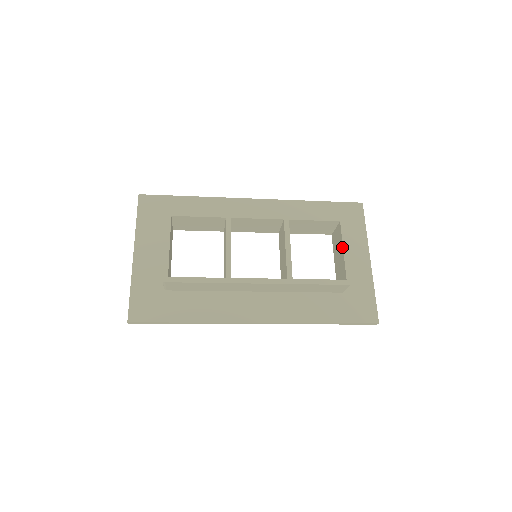
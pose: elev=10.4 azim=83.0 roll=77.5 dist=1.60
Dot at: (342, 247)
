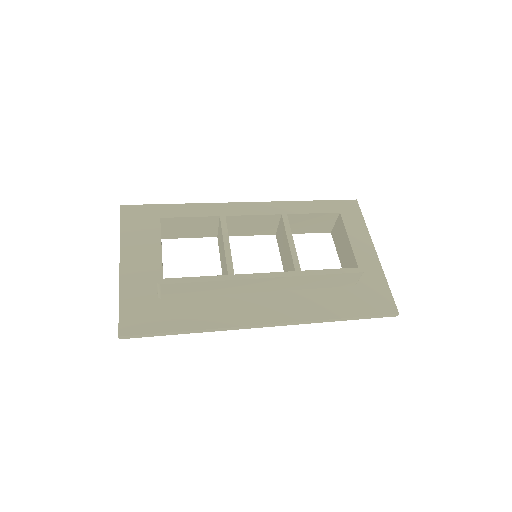
Dot at: (347, 237)
